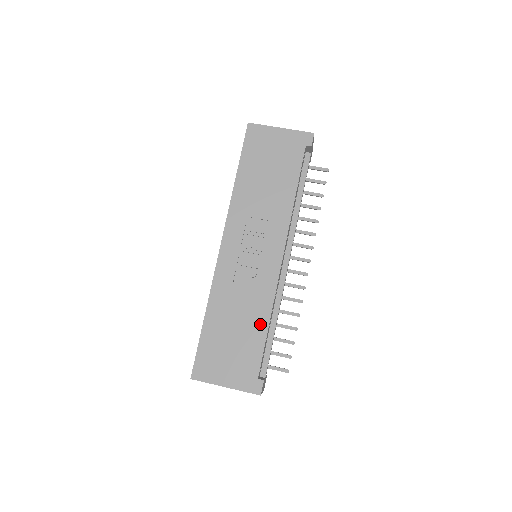
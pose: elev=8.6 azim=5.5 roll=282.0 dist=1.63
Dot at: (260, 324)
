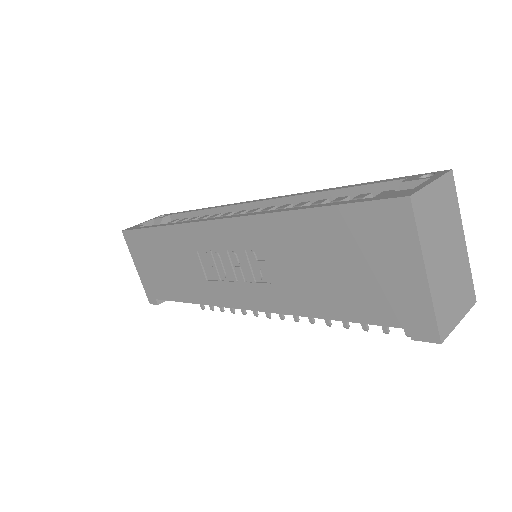
Dot at: (185, 293)
